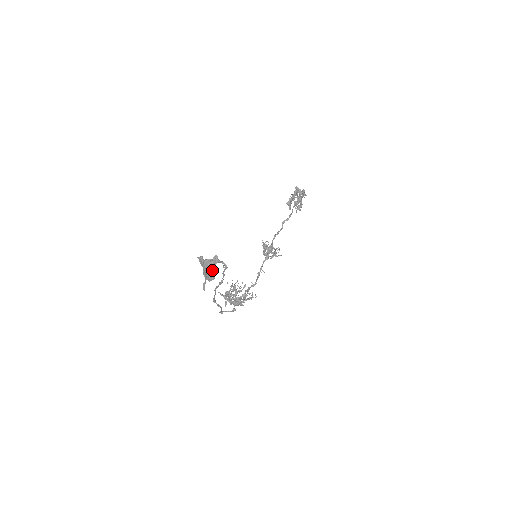
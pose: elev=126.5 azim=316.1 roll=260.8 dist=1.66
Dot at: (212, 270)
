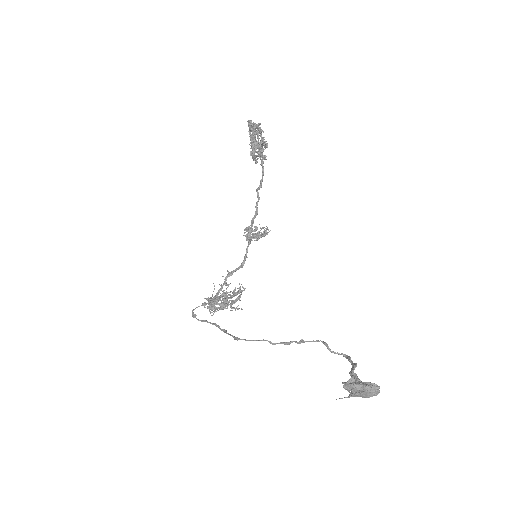
Dot at: occluded
